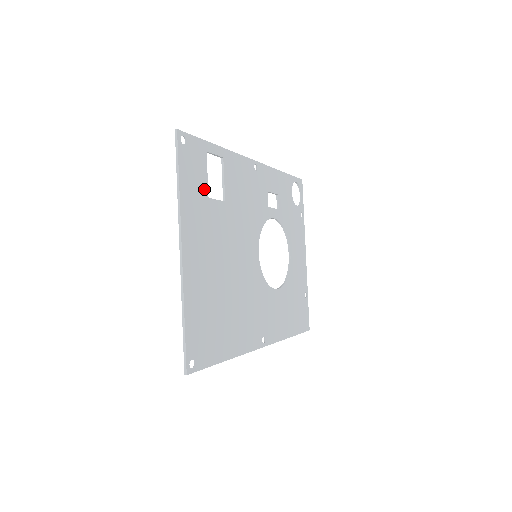
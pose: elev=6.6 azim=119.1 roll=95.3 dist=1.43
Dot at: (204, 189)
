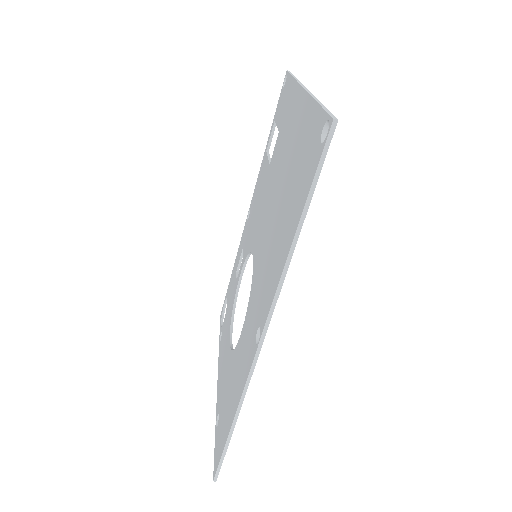
Dot at: occluded
